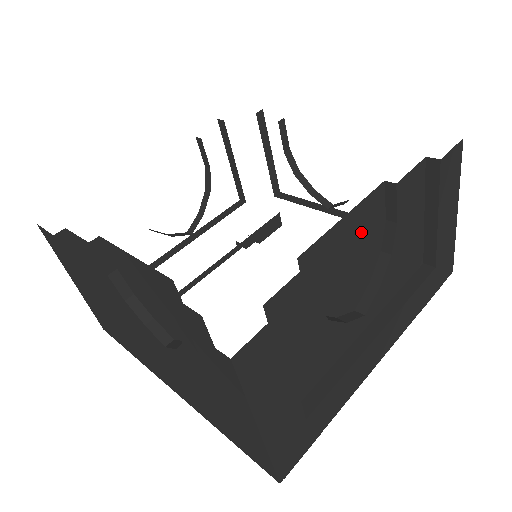
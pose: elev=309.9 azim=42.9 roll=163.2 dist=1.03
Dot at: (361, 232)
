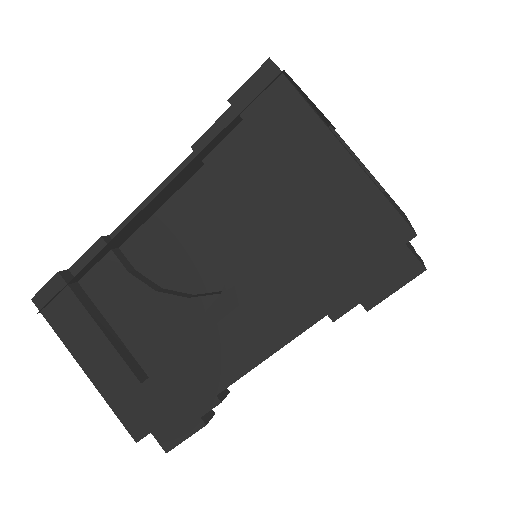
Dot at: occluded
